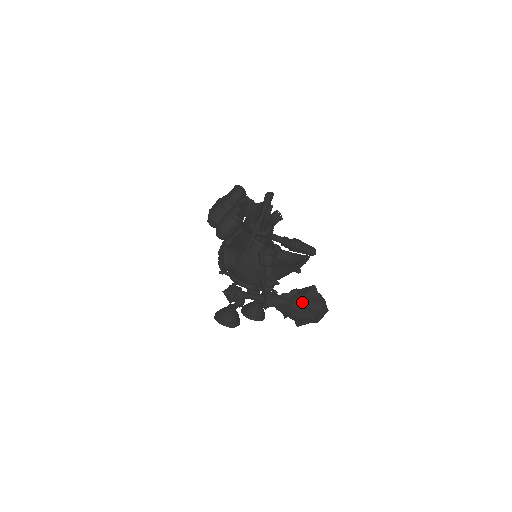
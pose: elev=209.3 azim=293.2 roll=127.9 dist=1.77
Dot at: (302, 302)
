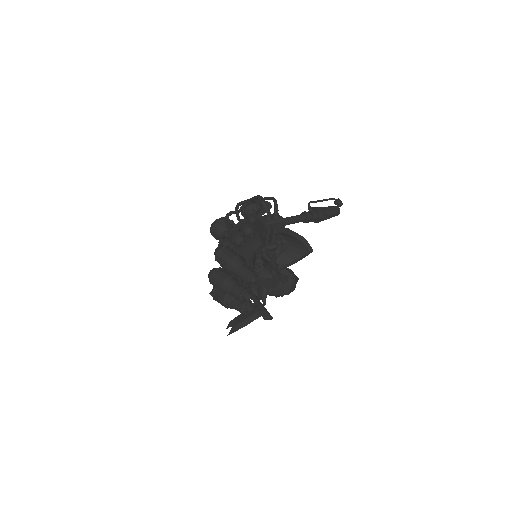
Dot at: occluded
